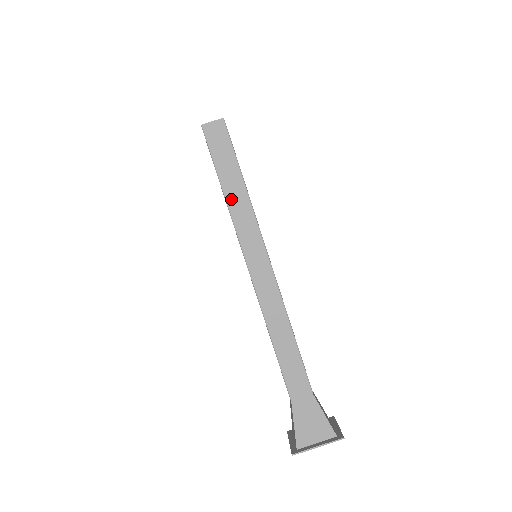
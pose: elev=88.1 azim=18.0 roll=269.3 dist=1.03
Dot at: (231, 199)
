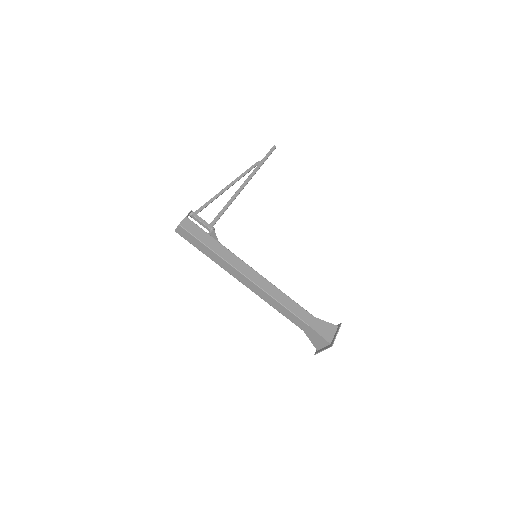
Dot at: (211, 258)
